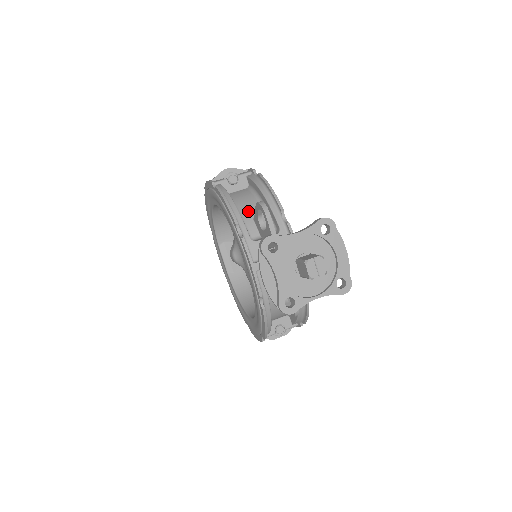
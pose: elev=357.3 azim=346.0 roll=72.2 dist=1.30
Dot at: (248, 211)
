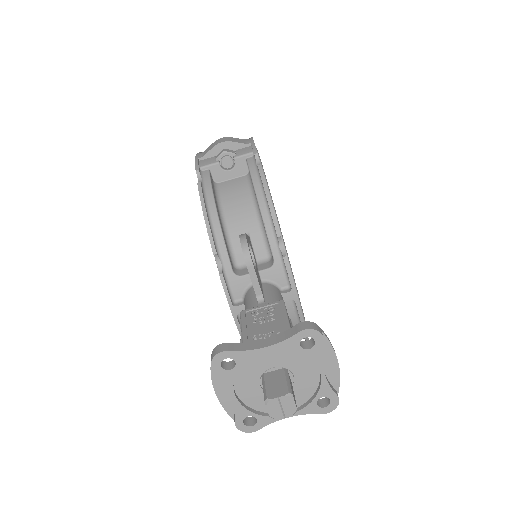
Dot at: (238, 223)
